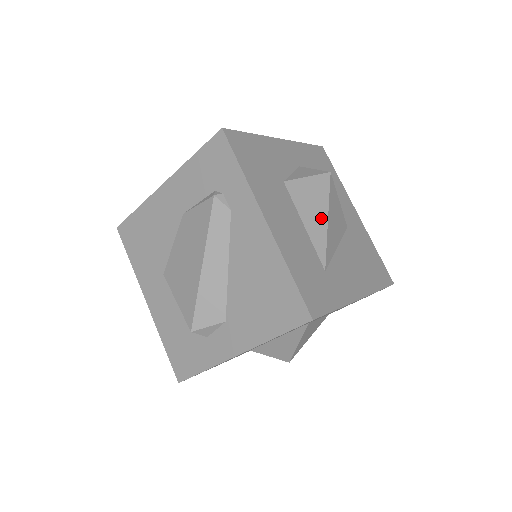
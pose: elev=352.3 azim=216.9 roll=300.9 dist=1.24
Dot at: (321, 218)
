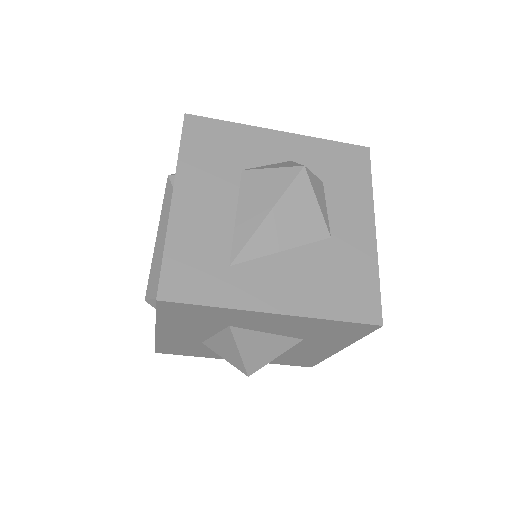
Dot at: (260, 212)
